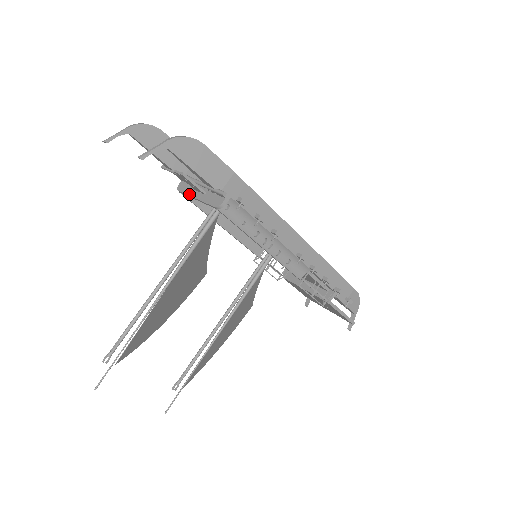
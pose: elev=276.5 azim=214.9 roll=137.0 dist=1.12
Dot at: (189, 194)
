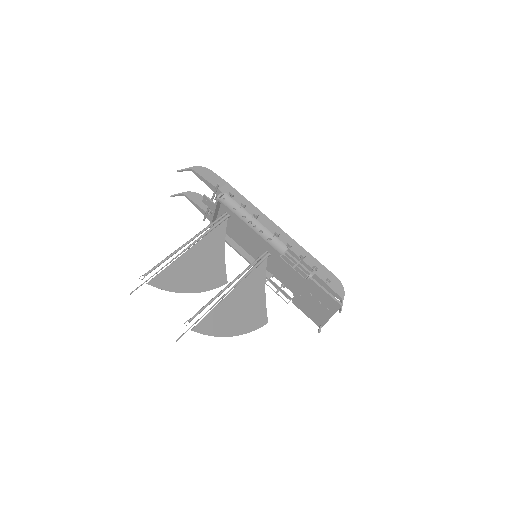
Dot at: (212, 217)
